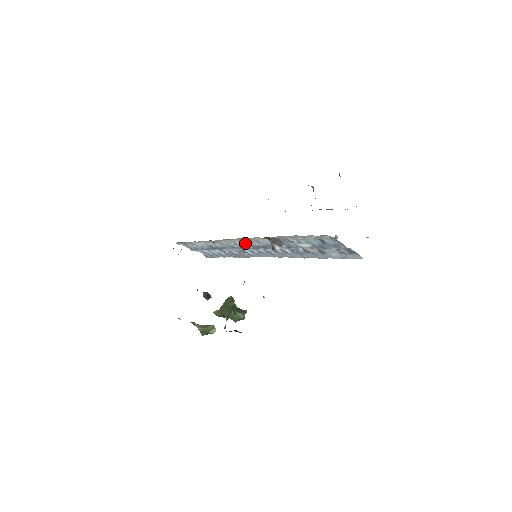
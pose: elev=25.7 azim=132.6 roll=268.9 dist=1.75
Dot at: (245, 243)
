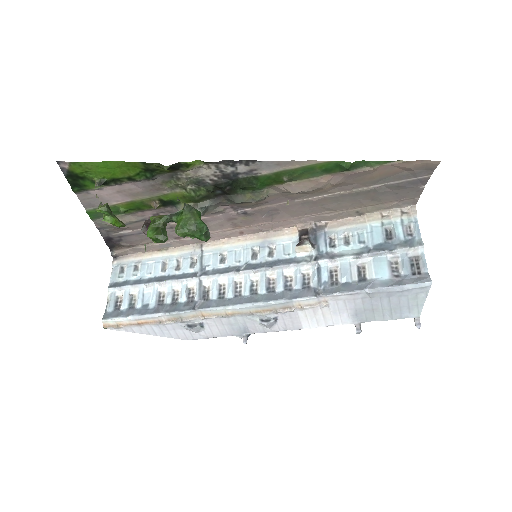
Dot at: (244, 255)
